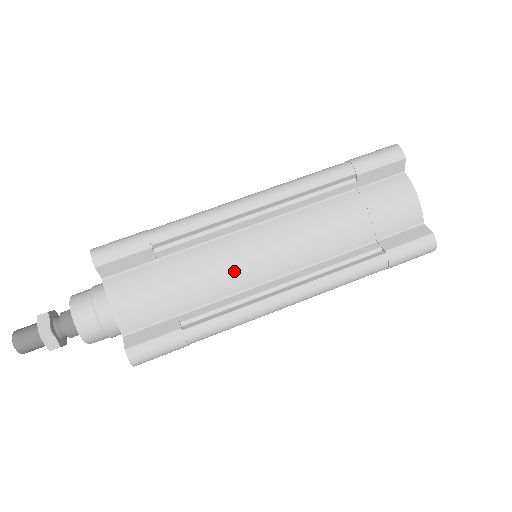
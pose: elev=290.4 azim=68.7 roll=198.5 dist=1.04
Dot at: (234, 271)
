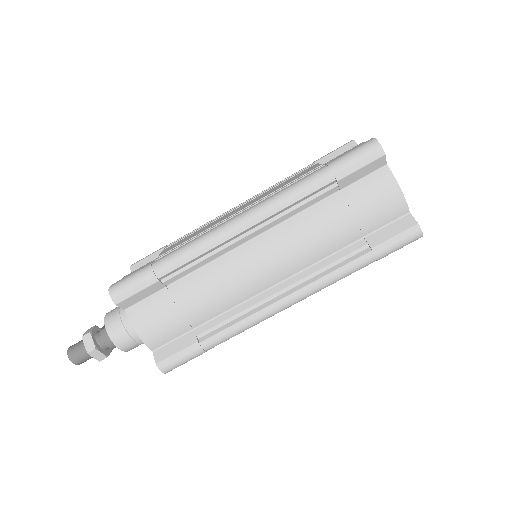
Dot at: (234, 288)
